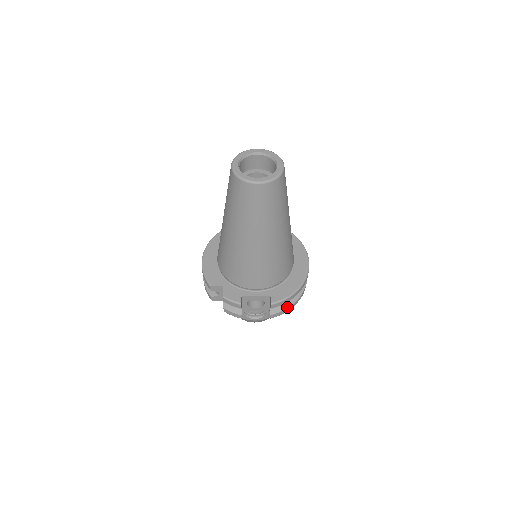
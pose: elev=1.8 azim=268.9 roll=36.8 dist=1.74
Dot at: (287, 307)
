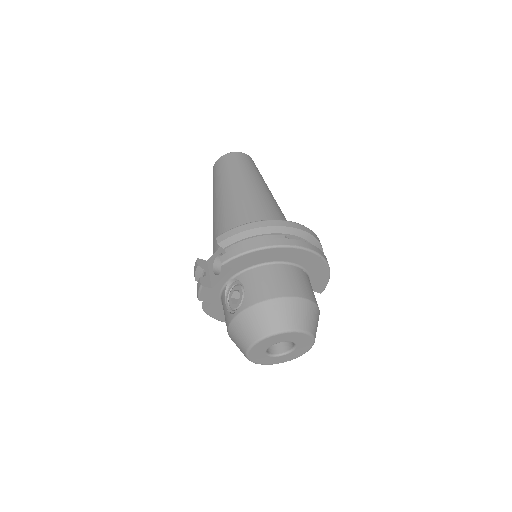
Dot at: (243, 246)
